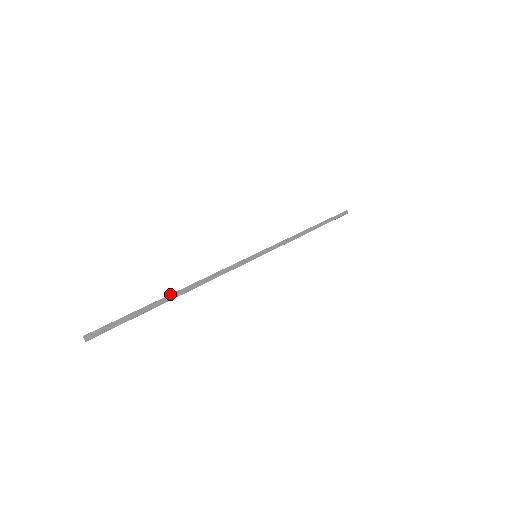
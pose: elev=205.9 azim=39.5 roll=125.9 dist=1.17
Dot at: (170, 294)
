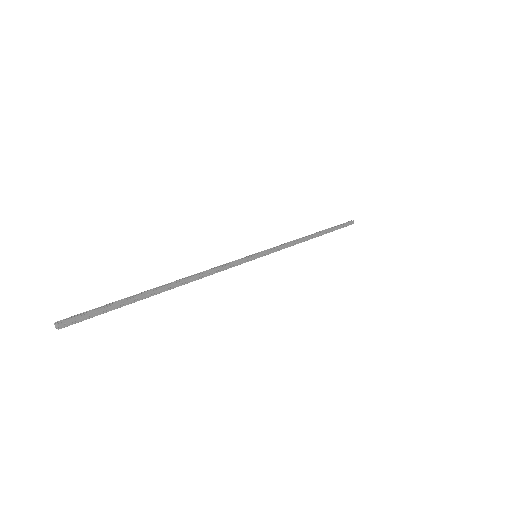
Dot at: (160, 287)
